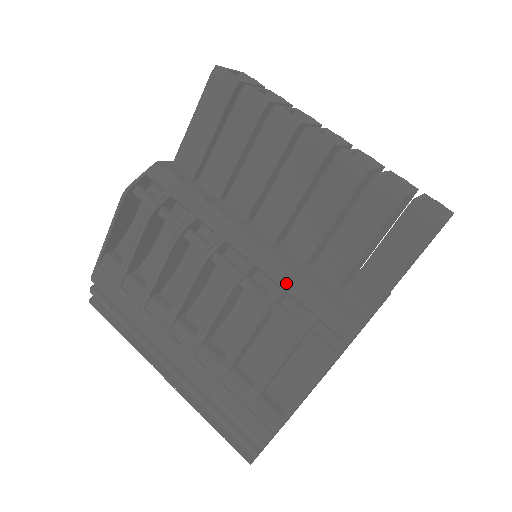
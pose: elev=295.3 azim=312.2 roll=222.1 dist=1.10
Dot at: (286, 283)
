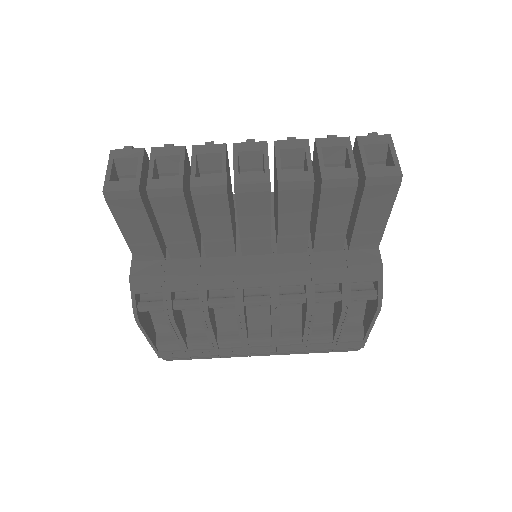
Dot at: (310, 281)
